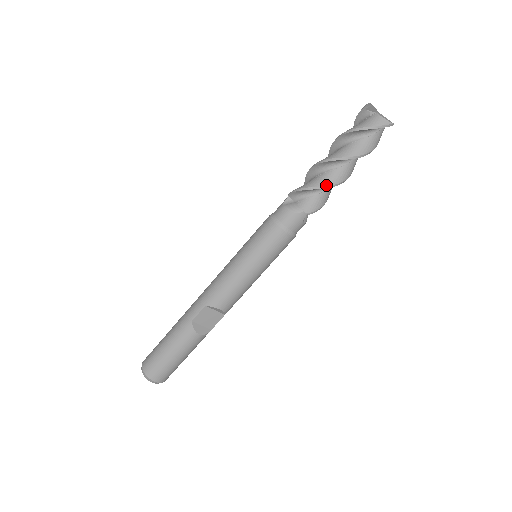
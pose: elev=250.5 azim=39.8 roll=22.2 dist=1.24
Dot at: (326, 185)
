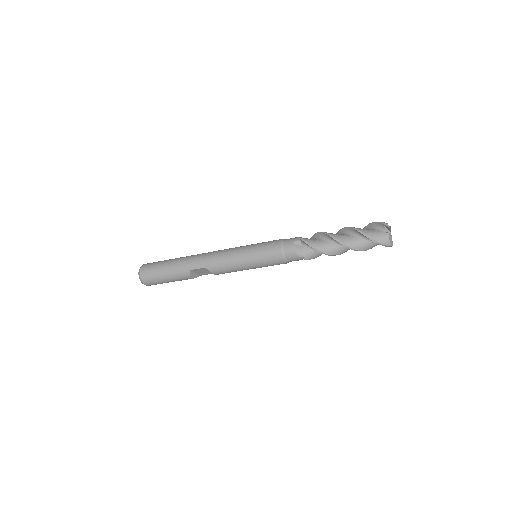
Dot at: (328, 254)
